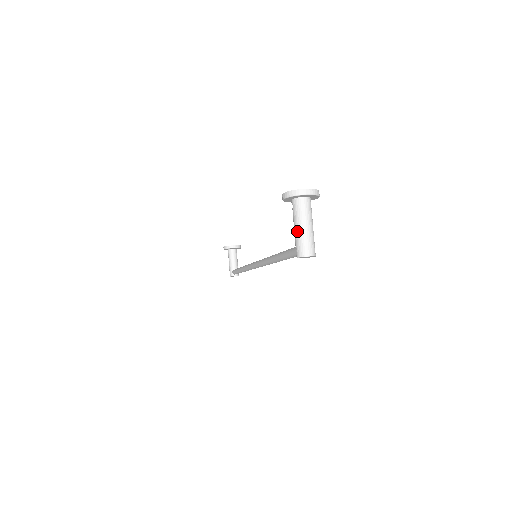
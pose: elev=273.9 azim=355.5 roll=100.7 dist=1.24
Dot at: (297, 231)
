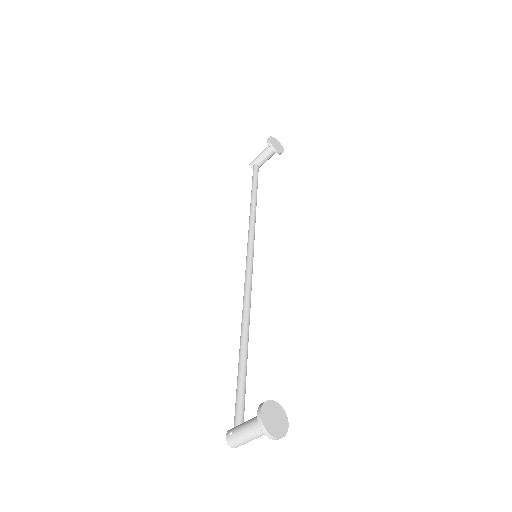
Dot at: (242, 433)
